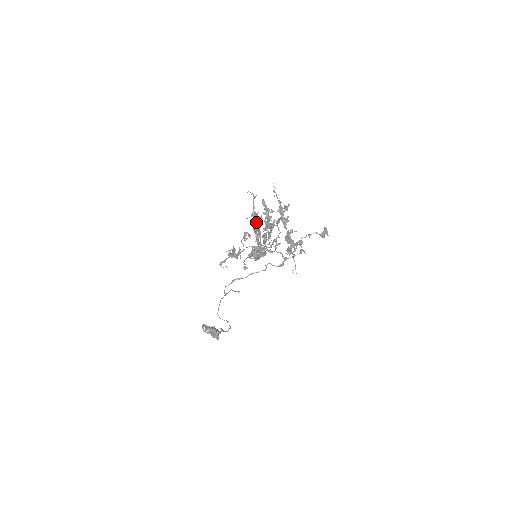
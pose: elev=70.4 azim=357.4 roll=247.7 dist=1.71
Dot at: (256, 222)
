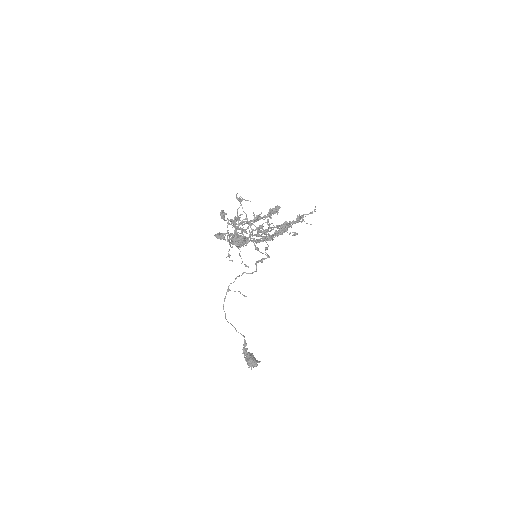
Dot at: (276, 231)
